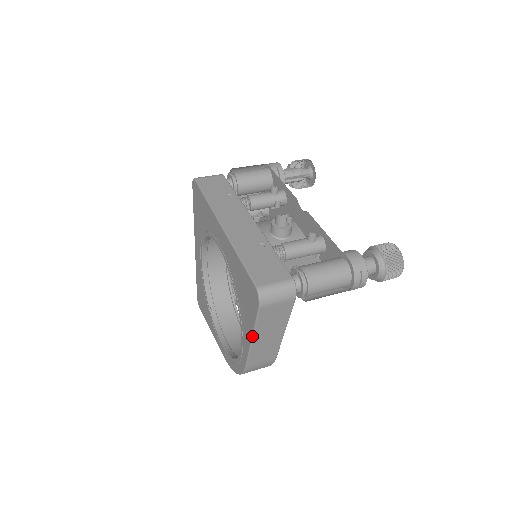
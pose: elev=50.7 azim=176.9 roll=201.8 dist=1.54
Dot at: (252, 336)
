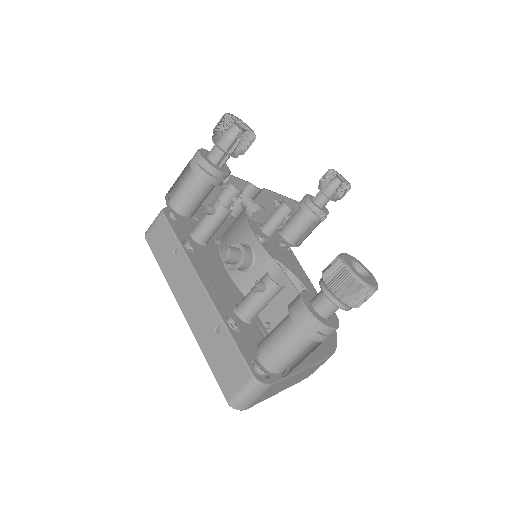
Dot at: (275, 394)
